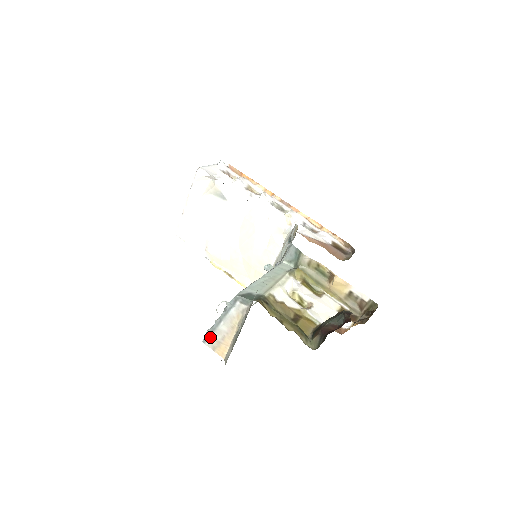
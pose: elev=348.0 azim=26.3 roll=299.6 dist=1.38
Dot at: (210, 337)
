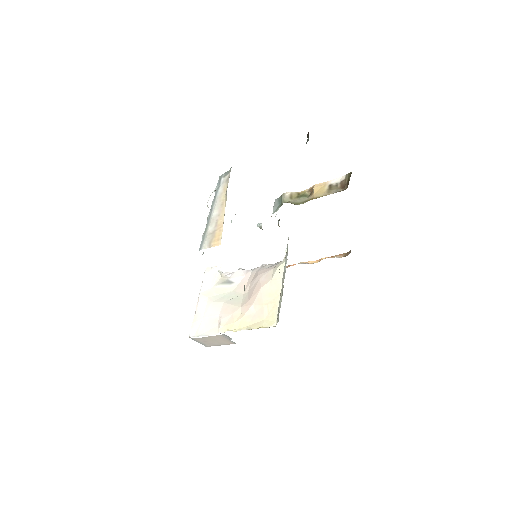
Dot at: (205, 236)
